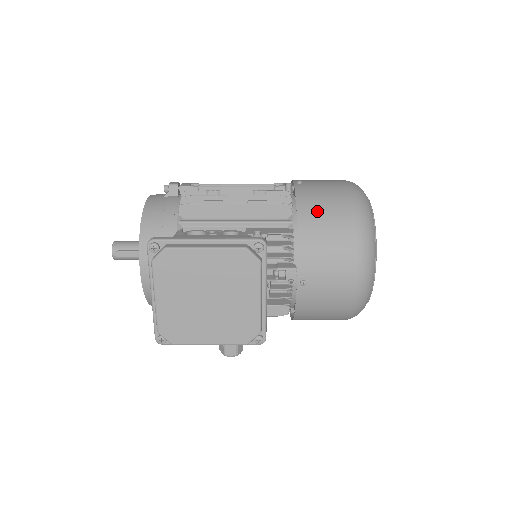
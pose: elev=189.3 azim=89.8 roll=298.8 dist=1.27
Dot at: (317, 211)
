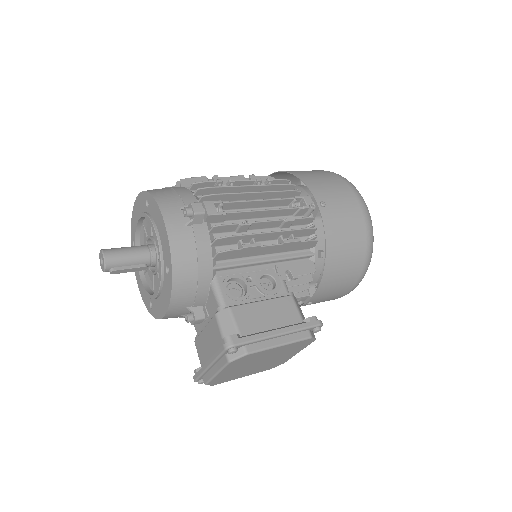
Dot at: (341, 251)
